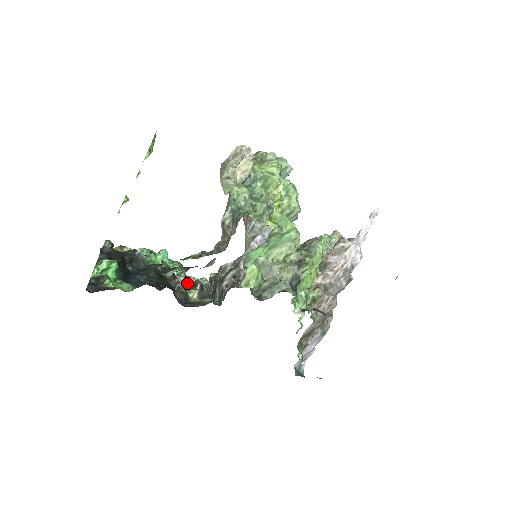
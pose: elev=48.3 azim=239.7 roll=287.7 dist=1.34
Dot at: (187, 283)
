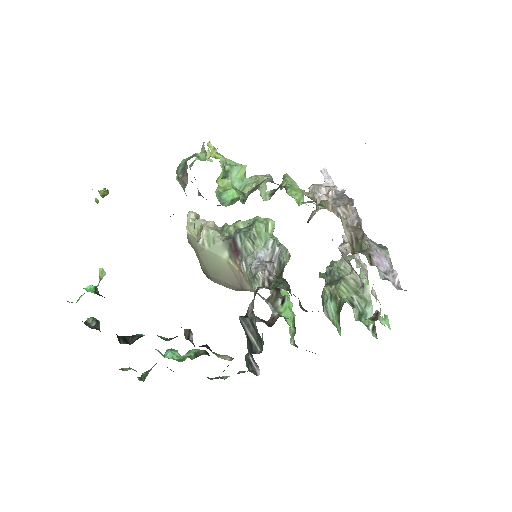
Dot at: occluded
